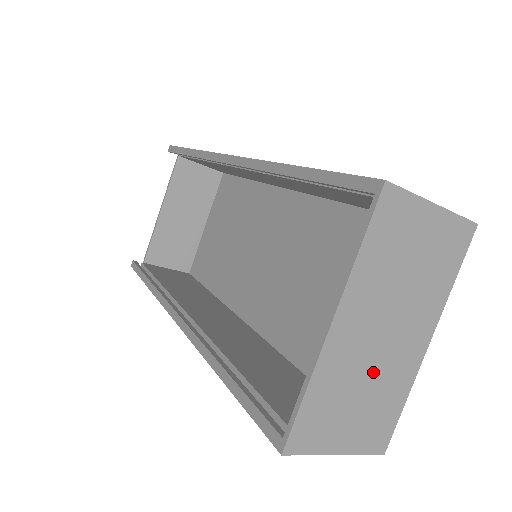
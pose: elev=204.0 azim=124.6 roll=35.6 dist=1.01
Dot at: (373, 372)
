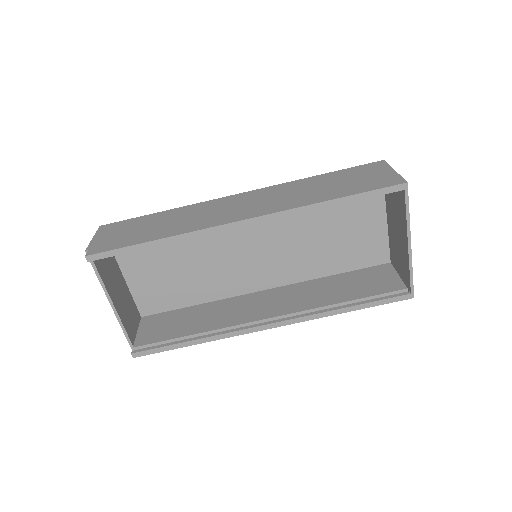
Dot at: occluded
